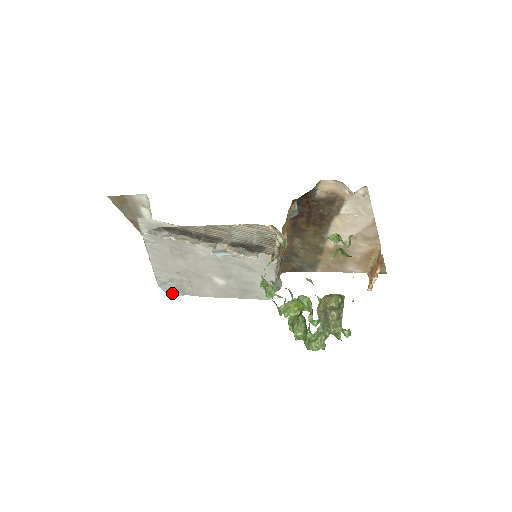
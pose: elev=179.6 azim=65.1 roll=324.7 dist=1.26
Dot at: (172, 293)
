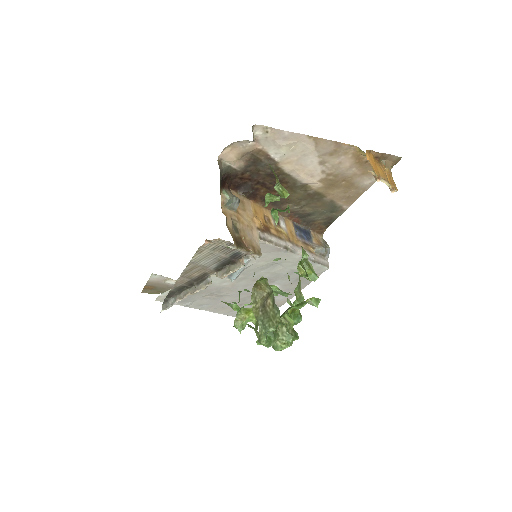
Dot at: occluded
